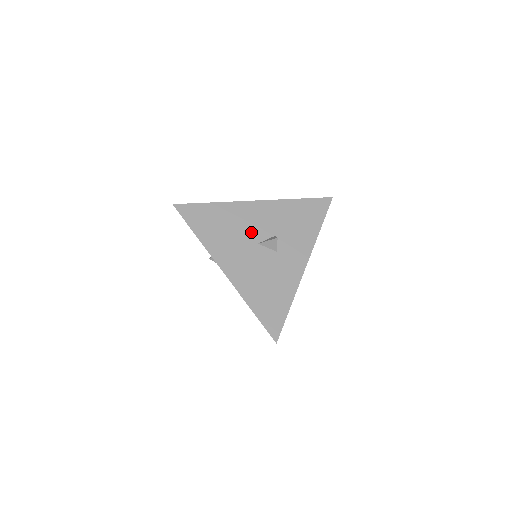
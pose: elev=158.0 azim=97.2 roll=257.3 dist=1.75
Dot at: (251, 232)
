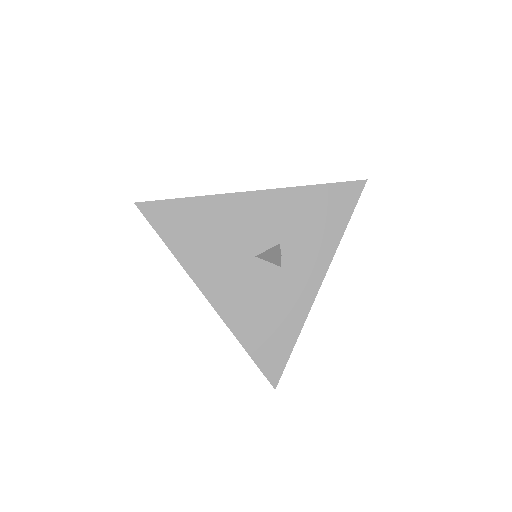
Dot at: (246, 240)
